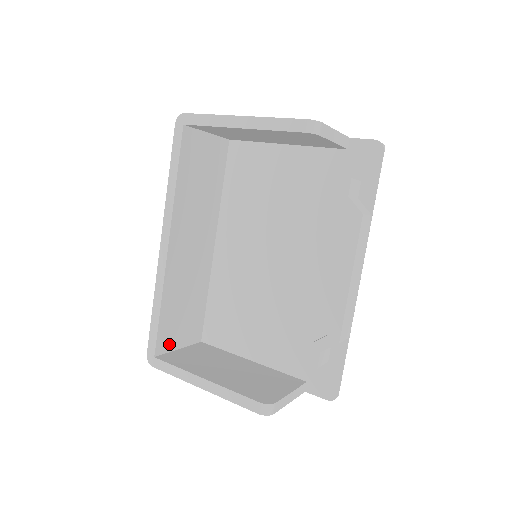
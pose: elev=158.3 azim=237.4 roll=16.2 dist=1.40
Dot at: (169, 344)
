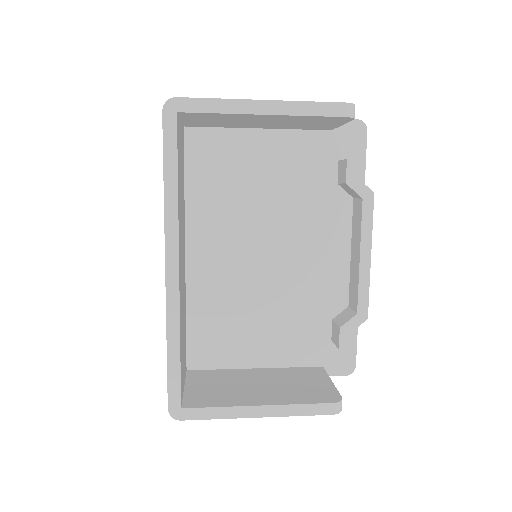
Dot at: (182, 386)
